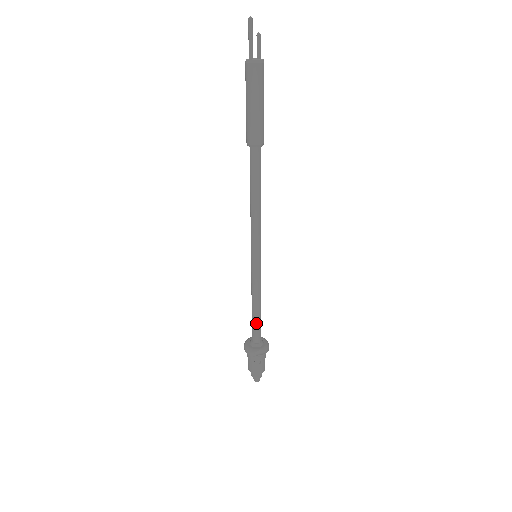
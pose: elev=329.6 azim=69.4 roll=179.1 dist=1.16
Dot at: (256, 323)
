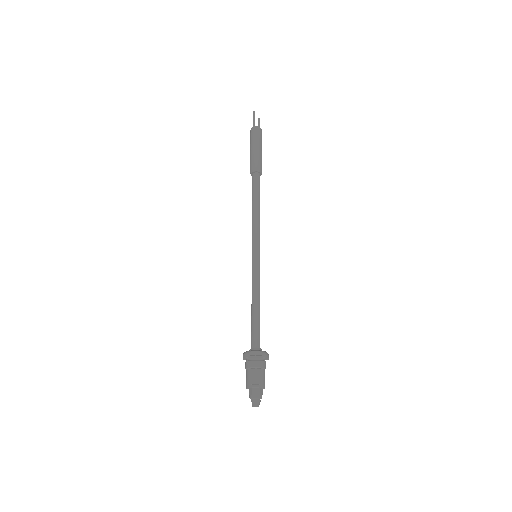
Dot at: (254, 322)
